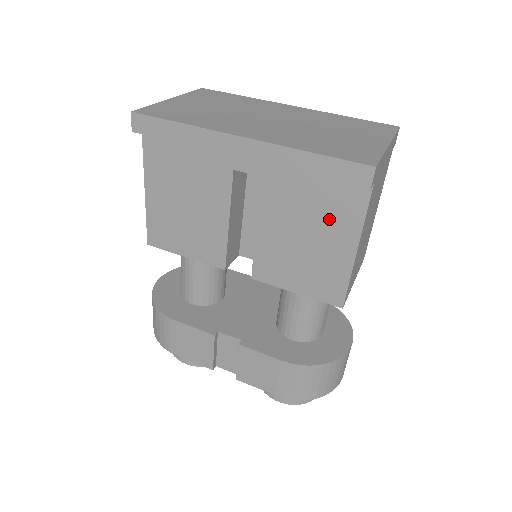
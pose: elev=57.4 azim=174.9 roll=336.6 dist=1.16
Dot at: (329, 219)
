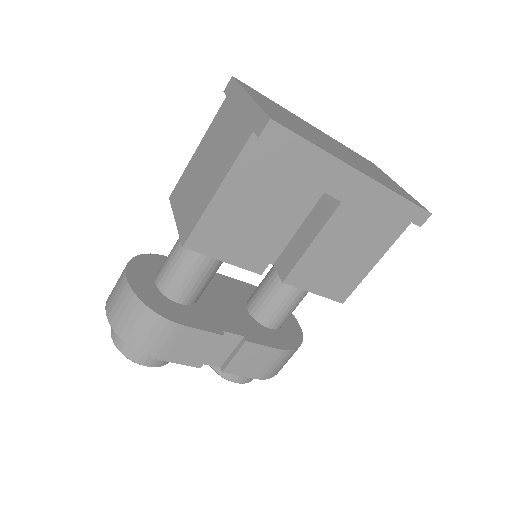
Dot at: (372, 240)
